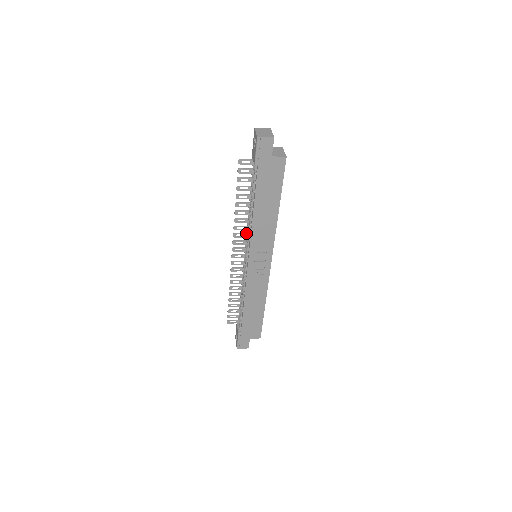
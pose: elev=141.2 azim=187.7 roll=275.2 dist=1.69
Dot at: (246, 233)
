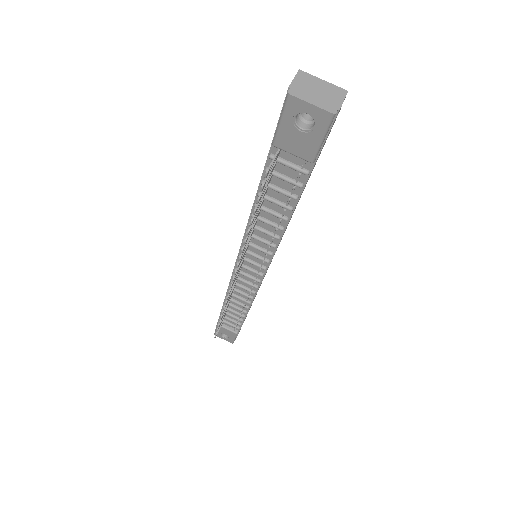
Dot at: (247, 247)
